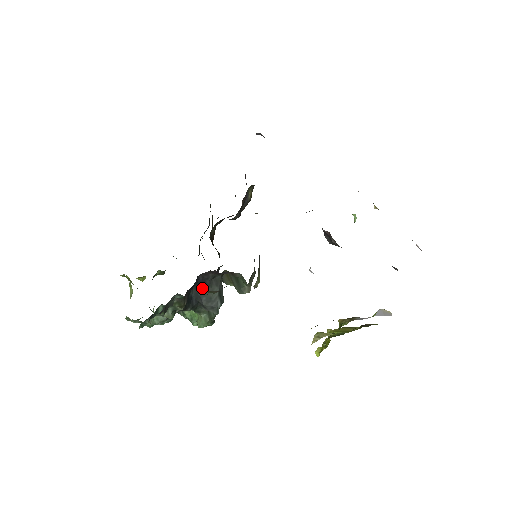
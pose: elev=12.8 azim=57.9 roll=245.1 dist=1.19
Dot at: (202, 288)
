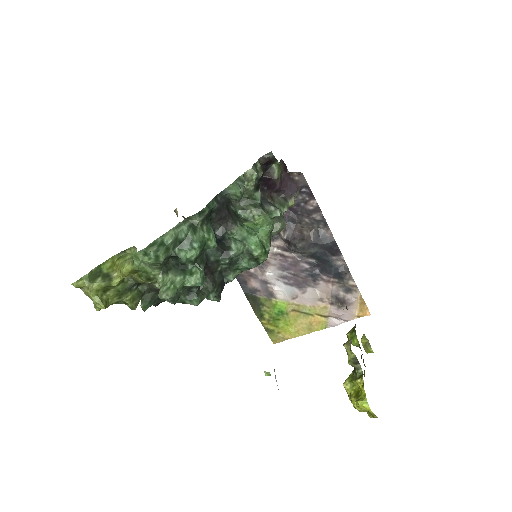
Dot at: occluded
